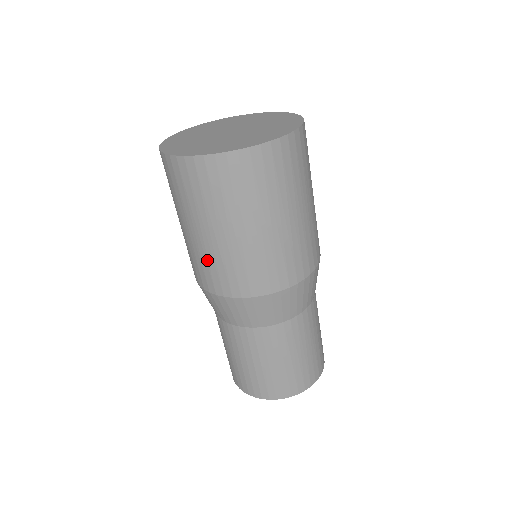
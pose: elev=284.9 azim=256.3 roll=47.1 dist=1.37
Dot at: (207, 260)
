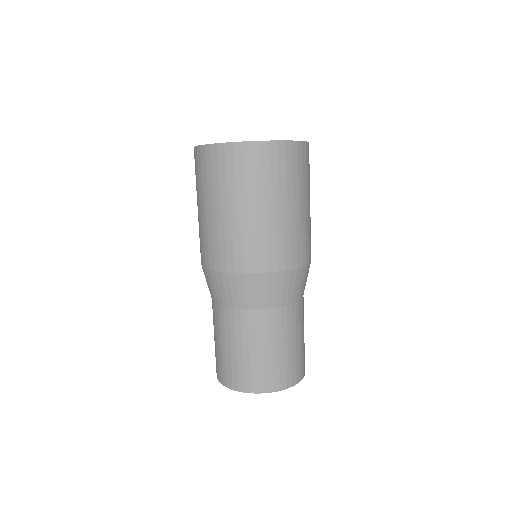
Dot at: (212, 236)
